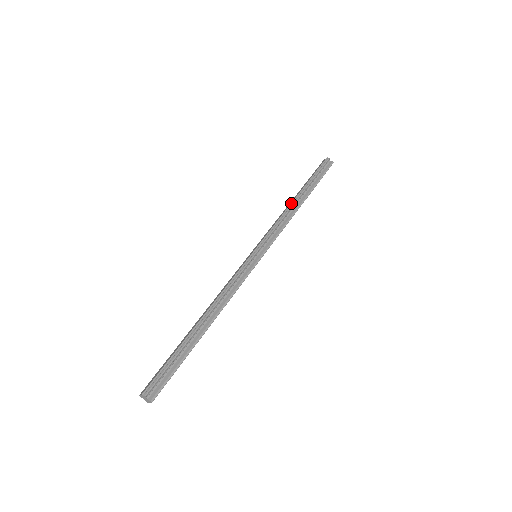
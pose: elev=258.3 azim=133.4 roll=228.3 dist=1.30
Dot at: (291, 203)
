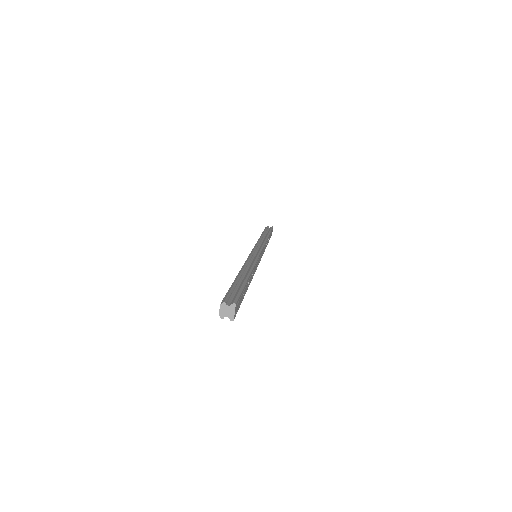
Dot at: (259, 238)
